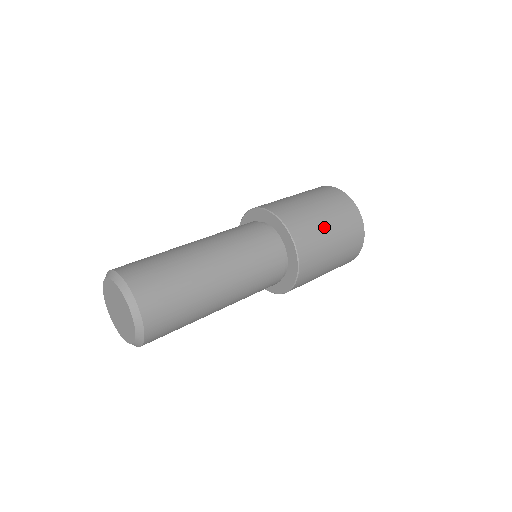
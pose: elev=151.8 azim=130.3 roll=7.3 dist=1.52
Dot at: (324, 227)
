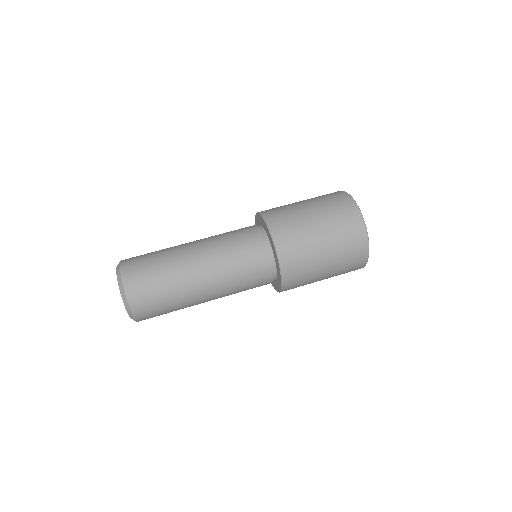
Dot at: (318, 250)
